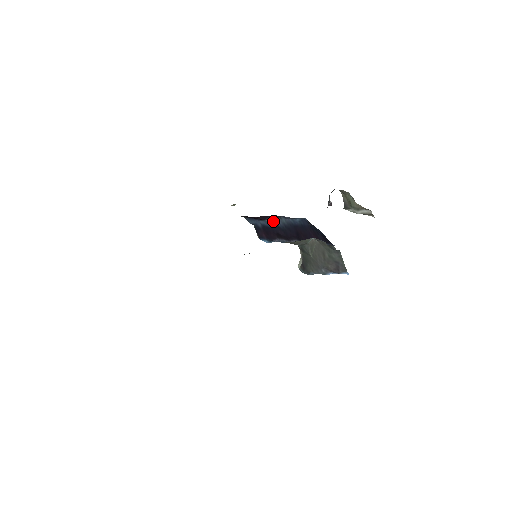
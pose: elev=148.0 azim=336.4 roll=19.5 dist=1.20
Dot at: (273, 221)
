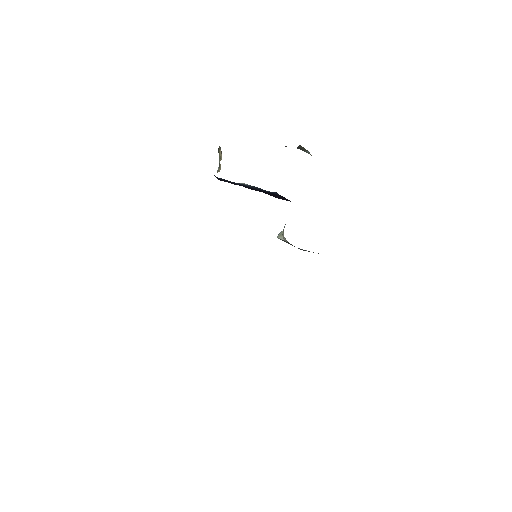
Dot at: (241, 184)
